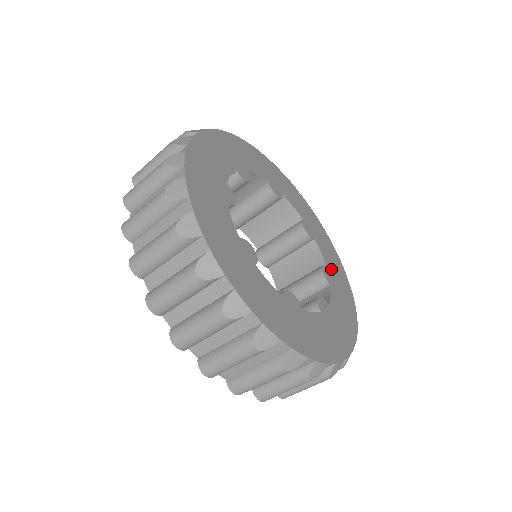
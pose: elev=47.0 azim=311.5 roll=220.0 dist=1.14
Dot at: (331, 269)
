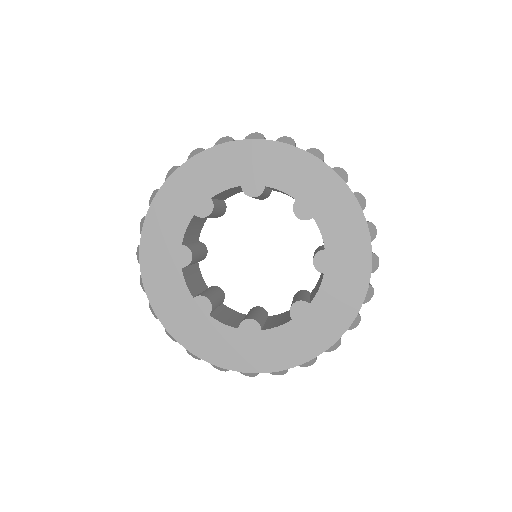
Dot at: (334, 247)
